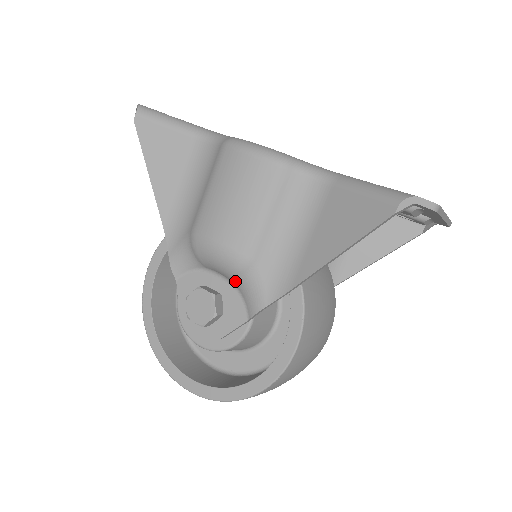
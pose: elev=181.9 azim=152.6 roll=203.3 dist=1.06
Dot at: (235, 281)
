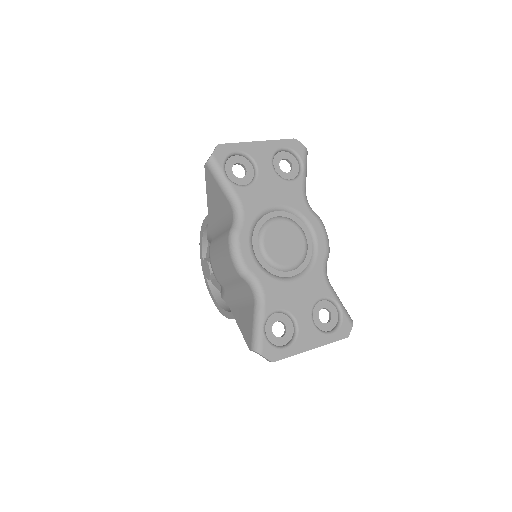
Dot at: occluded
